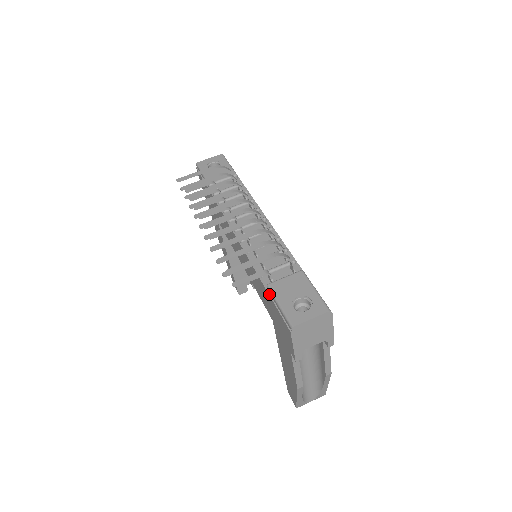
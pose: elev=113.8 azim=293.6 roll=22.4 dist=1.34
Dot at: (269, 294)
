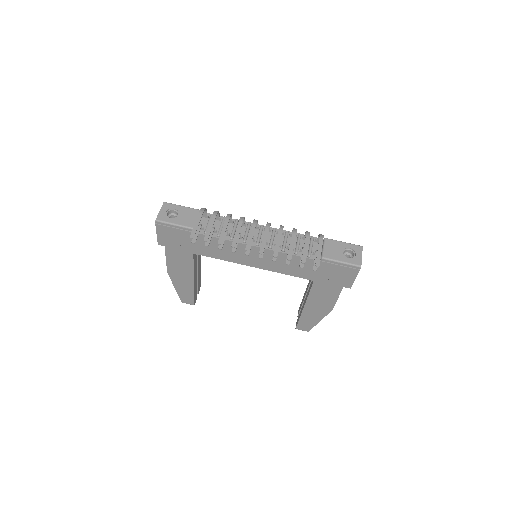
Dot at: (326, 262)
